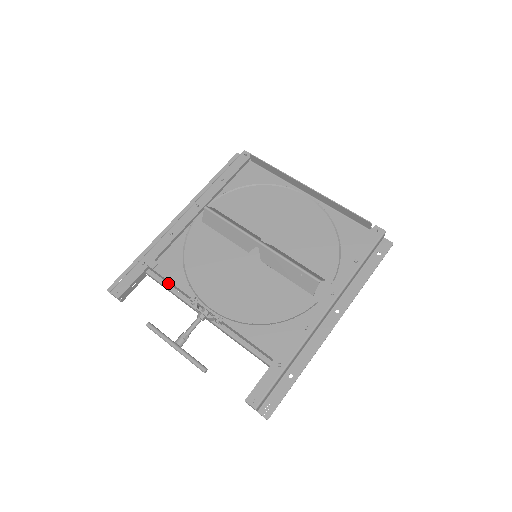
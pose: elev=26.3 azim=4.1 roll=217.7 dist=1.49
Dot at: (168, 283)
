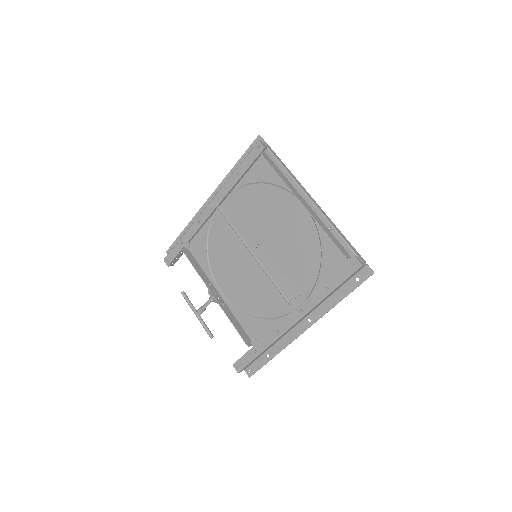
Dot at: (198, 261)
